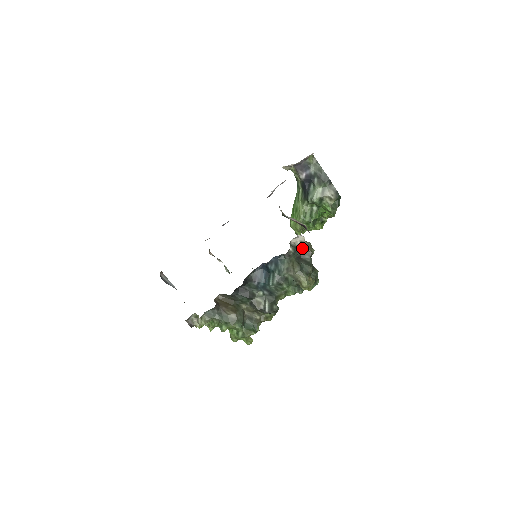
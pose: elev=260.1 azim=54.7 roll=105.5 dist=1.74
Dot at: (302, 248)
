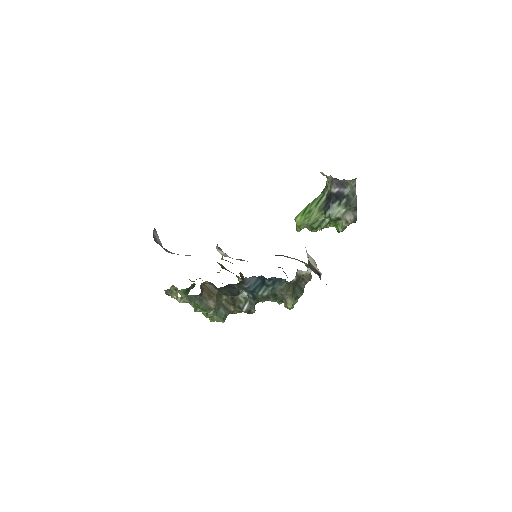
Dot at: occluded
